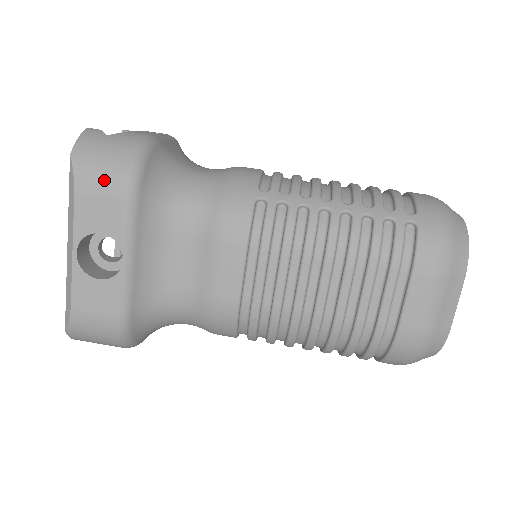
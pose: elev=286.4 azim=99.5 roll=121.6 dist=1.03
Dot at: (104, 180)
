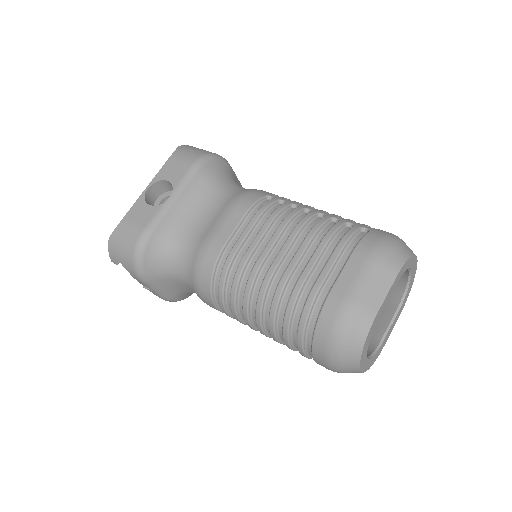
Dot at: (187, 156)
